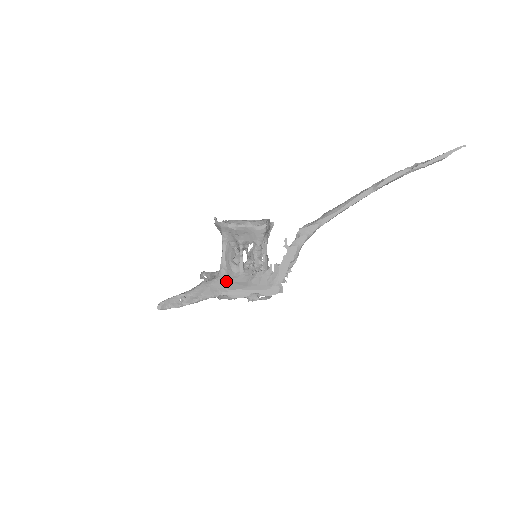
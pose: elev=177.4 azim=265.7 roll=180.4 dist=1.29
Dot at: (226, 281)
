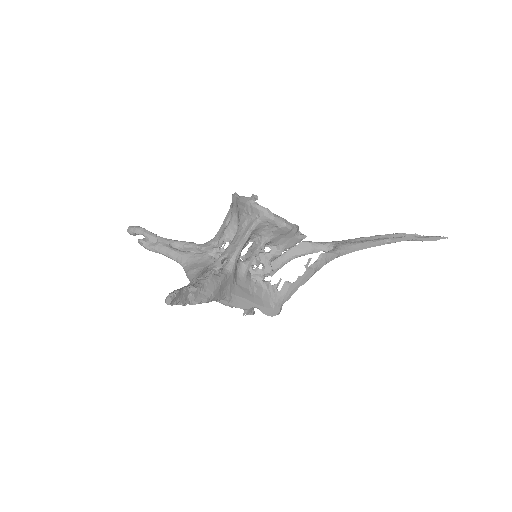
Dot at: (232, 281)
